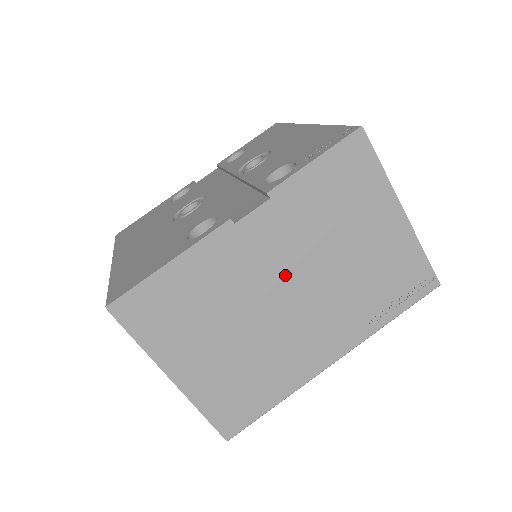
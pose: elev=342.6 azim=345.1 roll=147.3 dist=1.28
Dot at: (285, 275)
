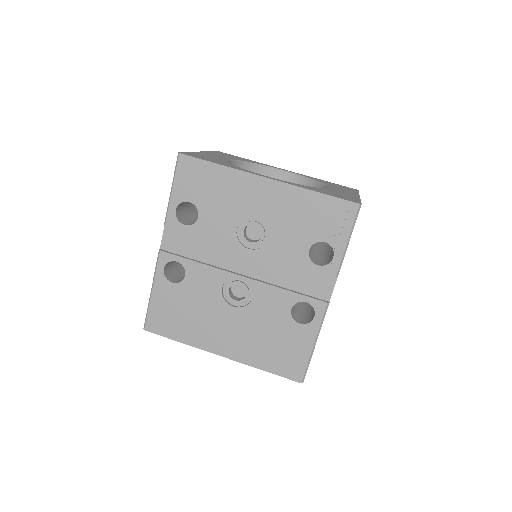
Dot at: occluded
